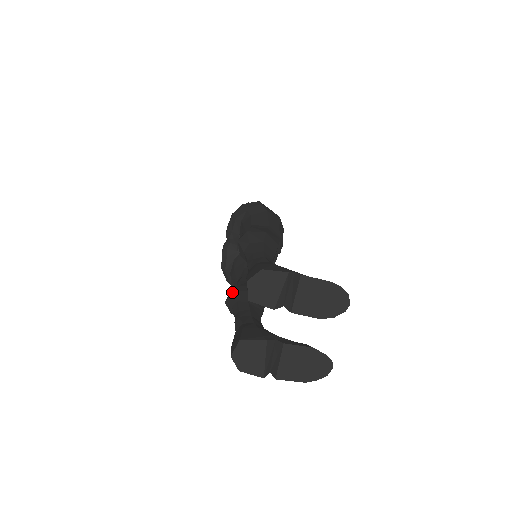
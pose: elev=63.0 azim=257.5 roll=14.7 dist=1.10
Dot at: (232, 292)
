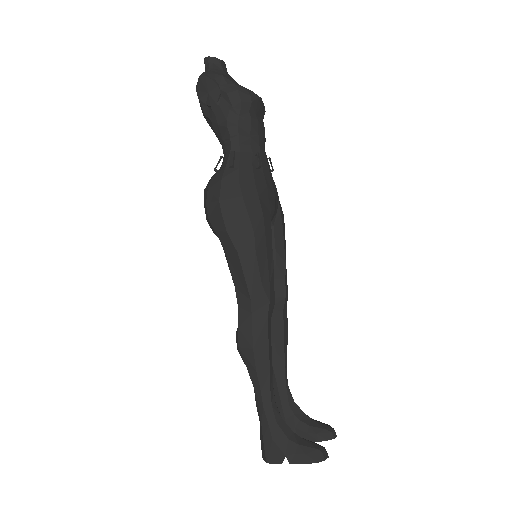
Dot at: occluded
